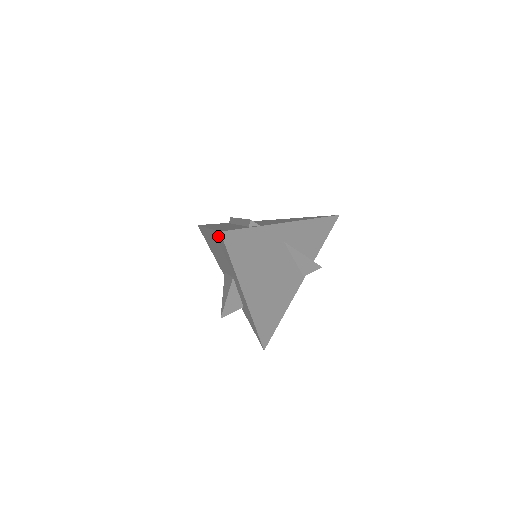
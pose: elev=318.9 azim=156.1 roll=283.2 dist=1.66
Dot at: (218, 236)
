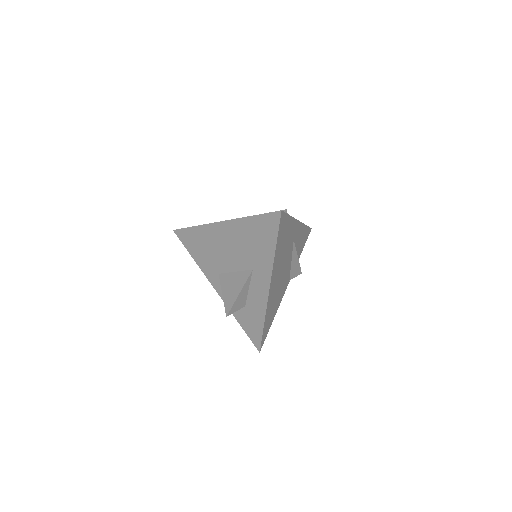
Dot at: (263, 220)
